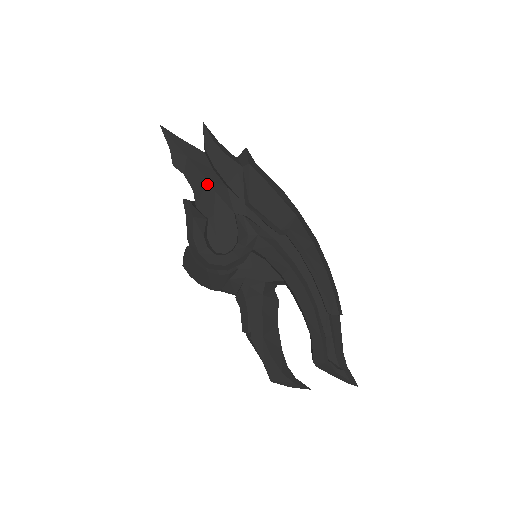
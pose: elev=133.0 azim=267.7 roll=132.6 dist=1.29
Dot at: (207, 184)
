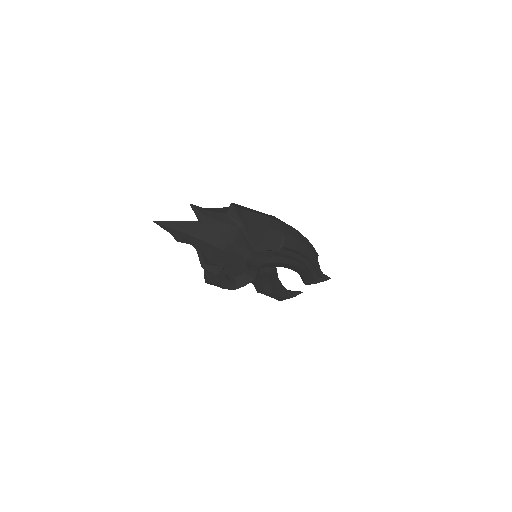
Dot at: (215, 248)
